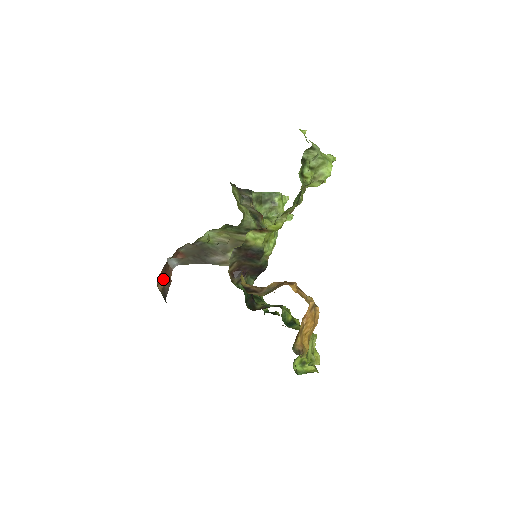
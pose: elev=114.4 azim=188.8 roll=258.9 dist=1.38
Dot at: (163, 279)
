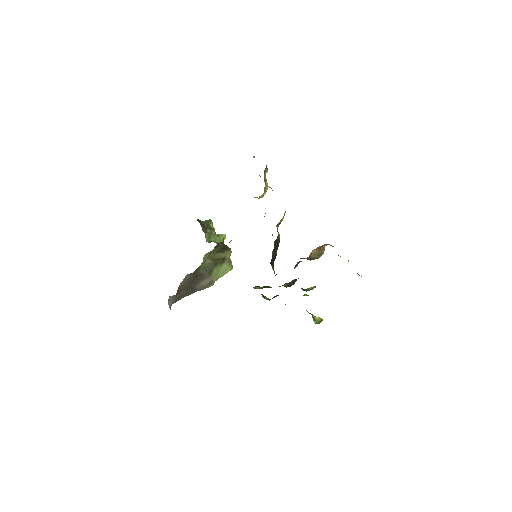
Dot at: occluded
